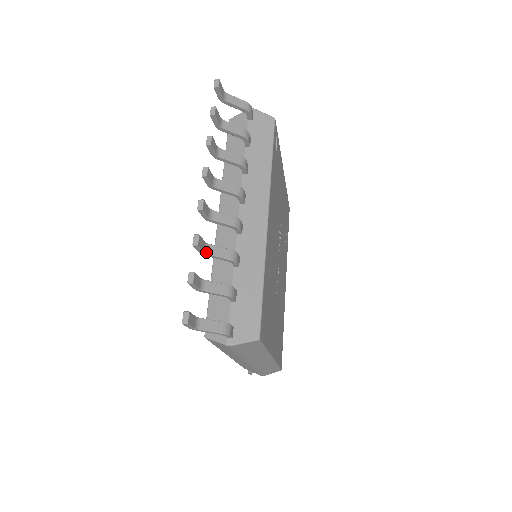
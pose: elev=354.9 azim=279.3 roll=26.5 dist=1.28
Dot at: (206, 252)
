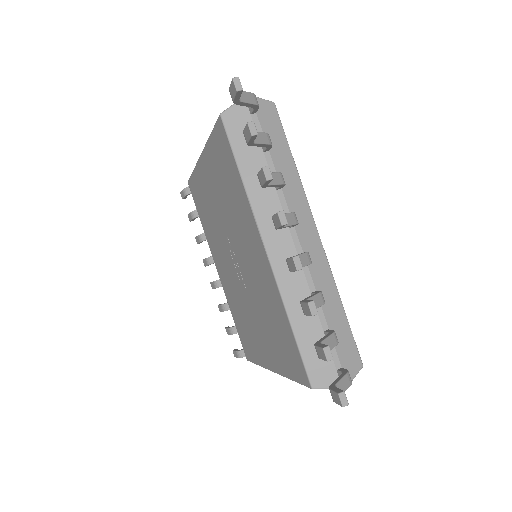
Dot at: occluded
